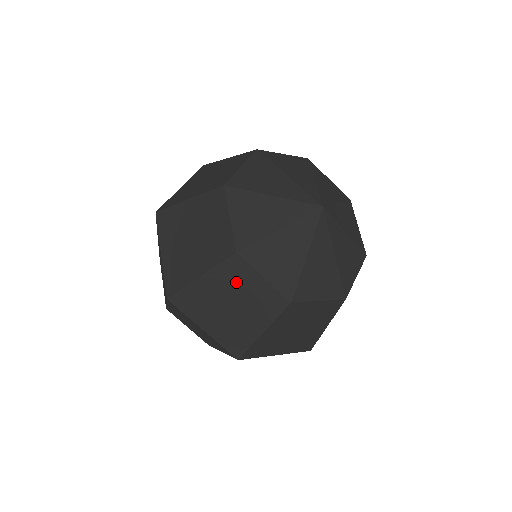
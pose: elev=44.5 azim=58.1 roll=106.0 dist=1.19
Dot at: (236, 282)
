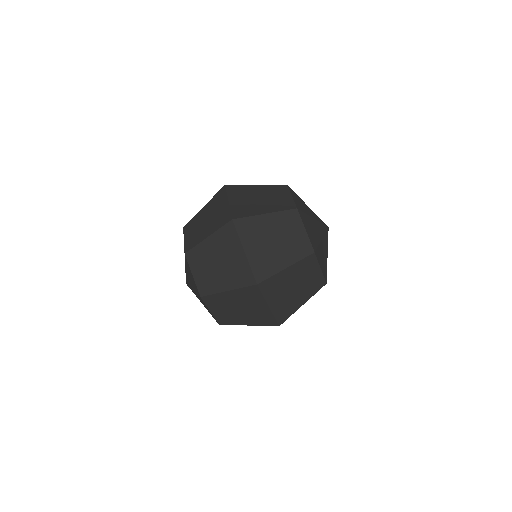
Dot at: (287, 226)
